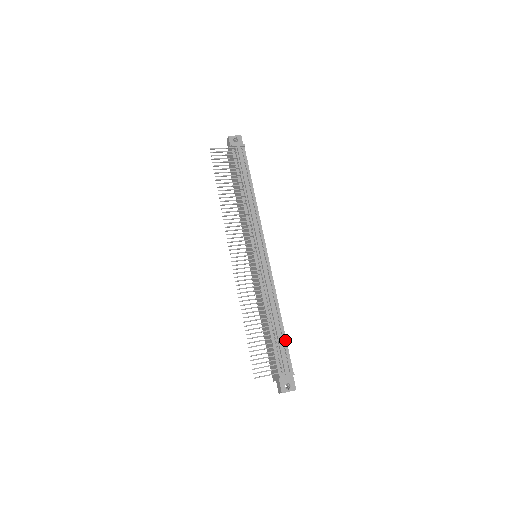
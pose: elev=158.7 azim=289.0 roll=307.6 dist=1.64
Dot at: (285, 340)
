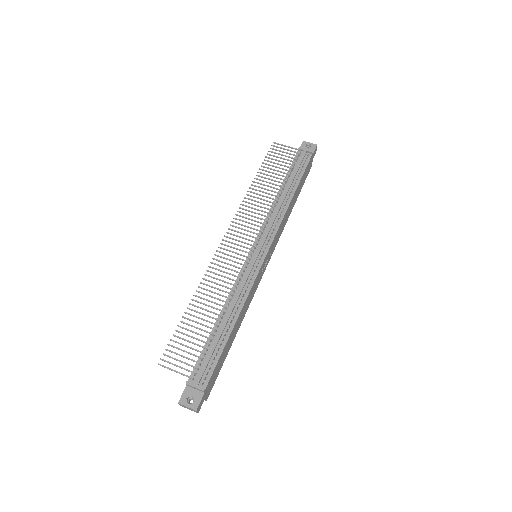
Dot at: (222, 349)
